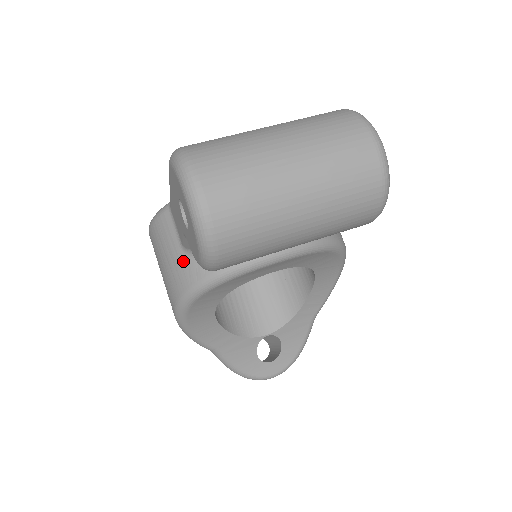
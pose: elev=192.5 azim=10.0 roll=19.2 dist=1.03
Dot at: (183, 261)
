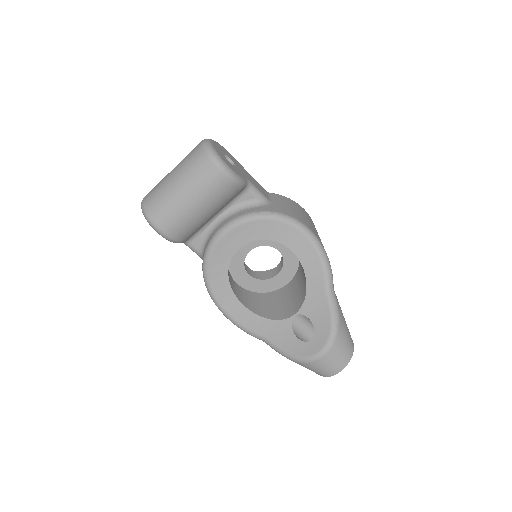
Dot at: occluded
